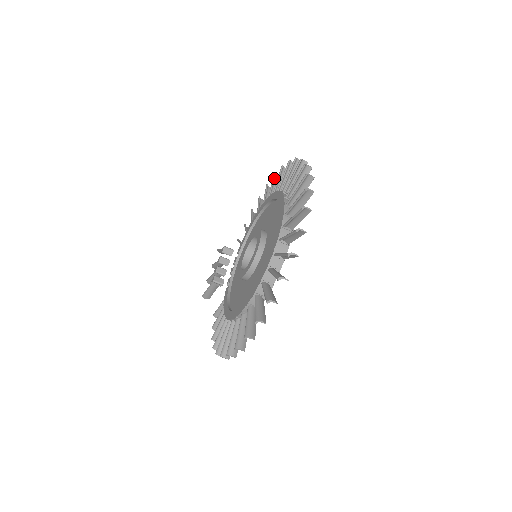
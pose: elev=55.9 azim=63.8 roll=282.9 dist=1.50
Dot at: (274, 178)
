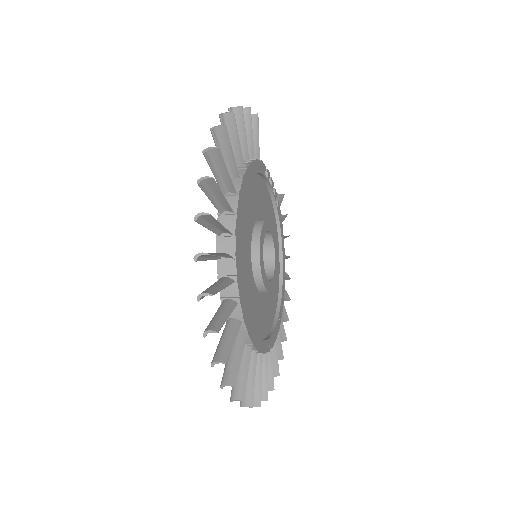
Dot at: (207, 162)
